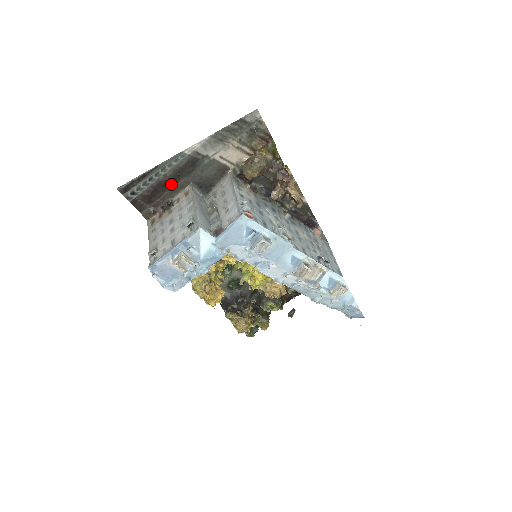
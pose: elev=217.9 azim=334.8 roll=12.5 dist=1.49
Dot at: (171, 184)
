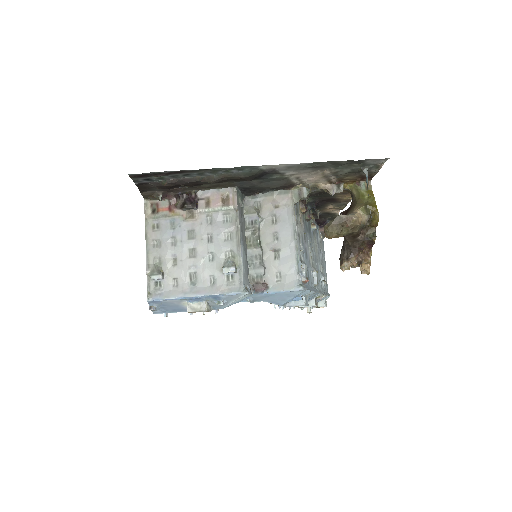
Dot at: occluded
